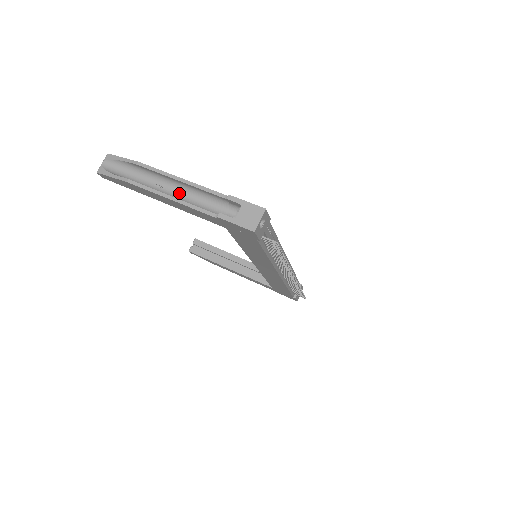
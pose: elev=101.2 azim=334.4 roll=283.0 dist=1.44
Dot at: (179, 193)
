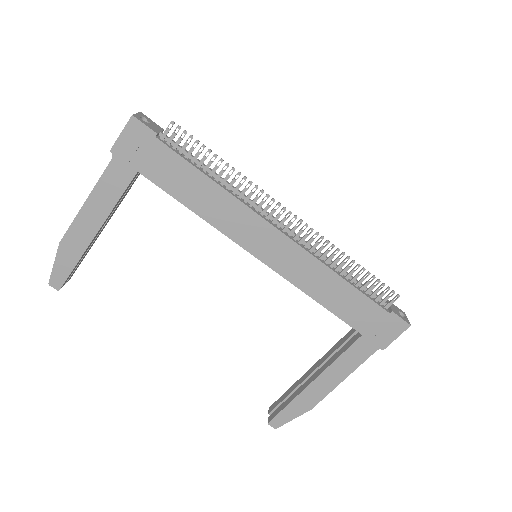
Dot at: occluded
